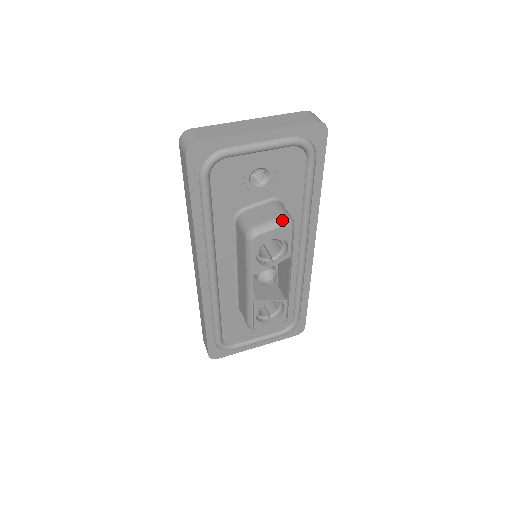
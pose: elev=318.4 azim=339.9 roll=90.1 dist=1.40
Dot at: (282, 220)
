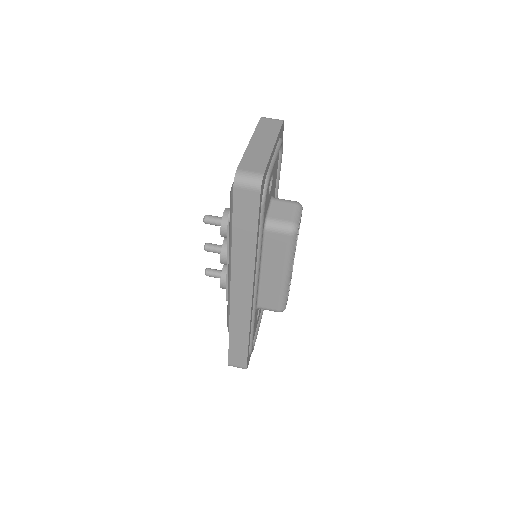
Dot at: (299, 206)
